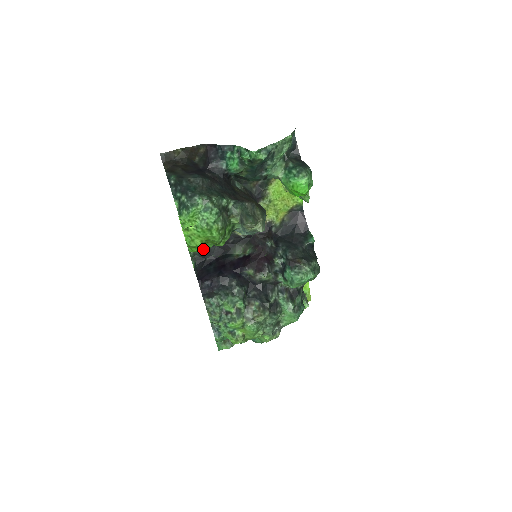
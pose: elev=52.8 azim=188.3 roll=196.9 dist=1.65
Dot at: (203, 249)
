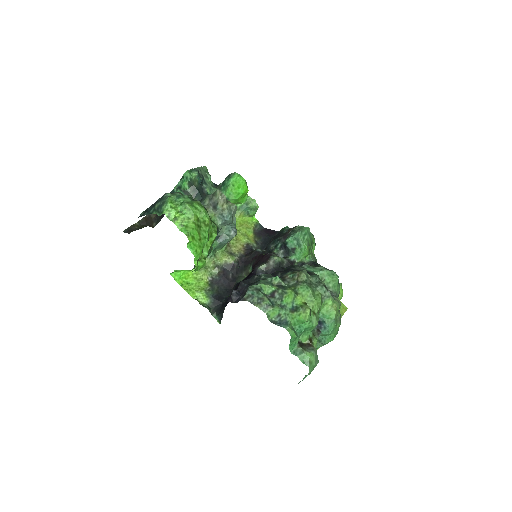
Dot at: (213, 297)
